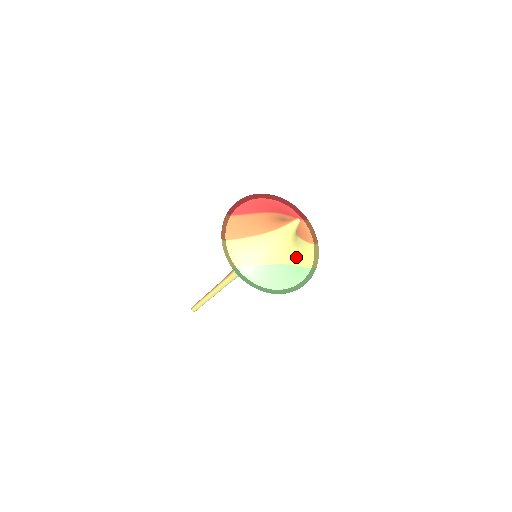
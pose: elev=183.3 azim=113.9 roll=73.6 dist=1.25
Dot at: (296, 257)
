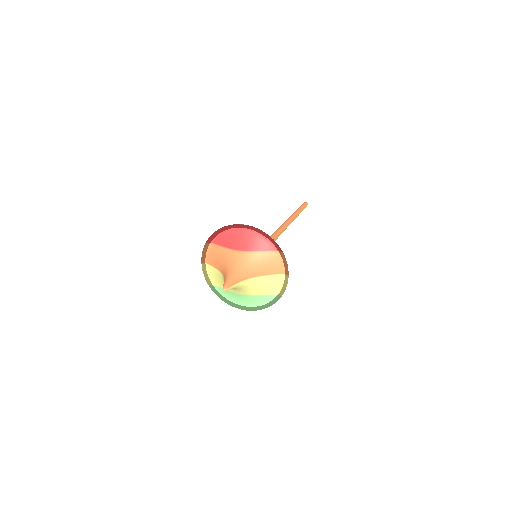
Dot at: (255, 291)
